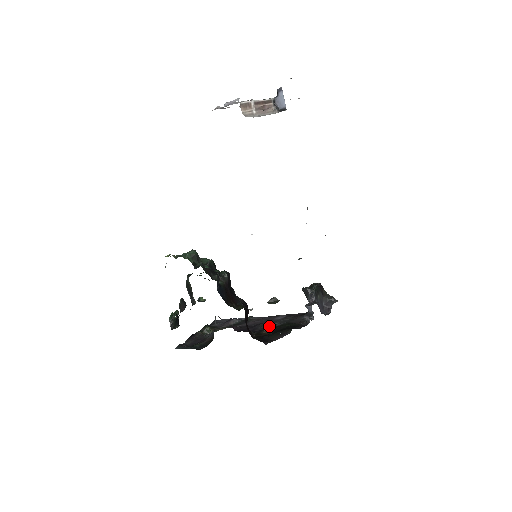
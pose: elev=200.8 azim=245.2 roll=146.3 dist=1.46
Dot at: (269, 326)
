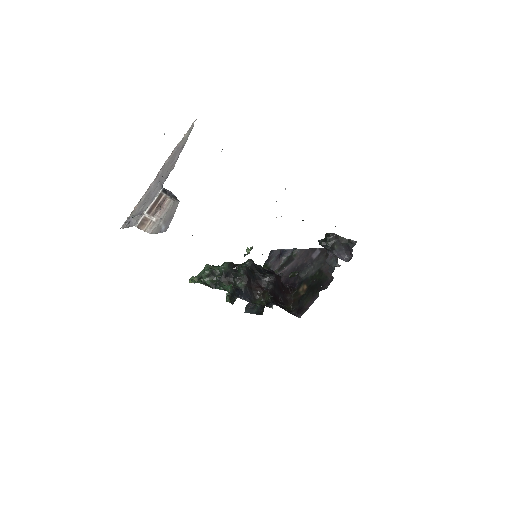
Dot at: (305, 277)
